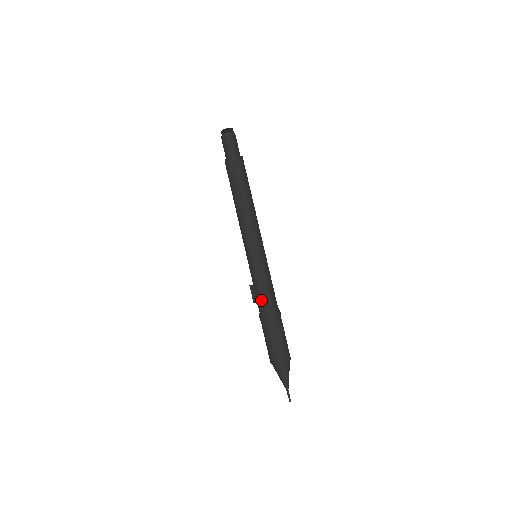
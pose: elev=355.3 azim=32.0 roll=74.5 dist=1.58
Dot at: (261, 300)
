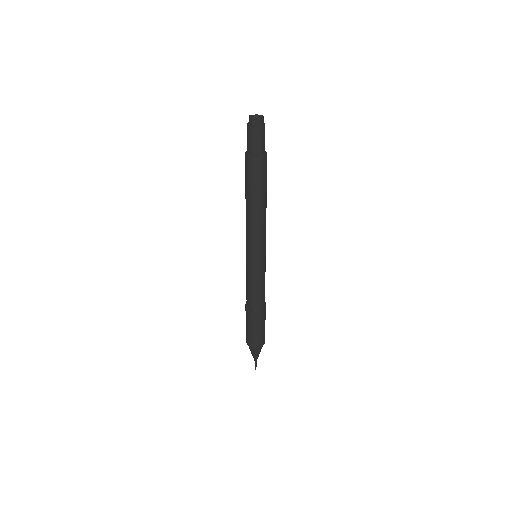
Dot at: (246, 294)
